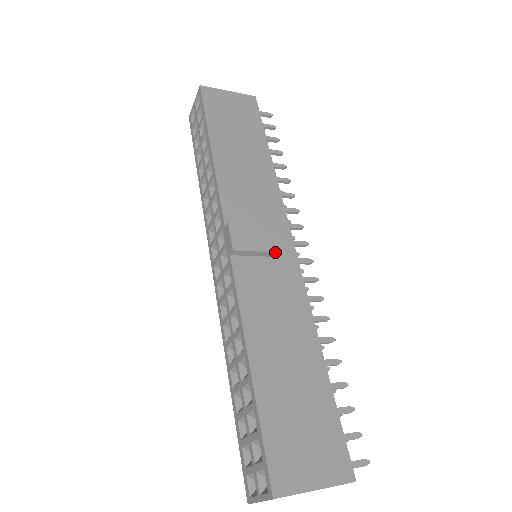
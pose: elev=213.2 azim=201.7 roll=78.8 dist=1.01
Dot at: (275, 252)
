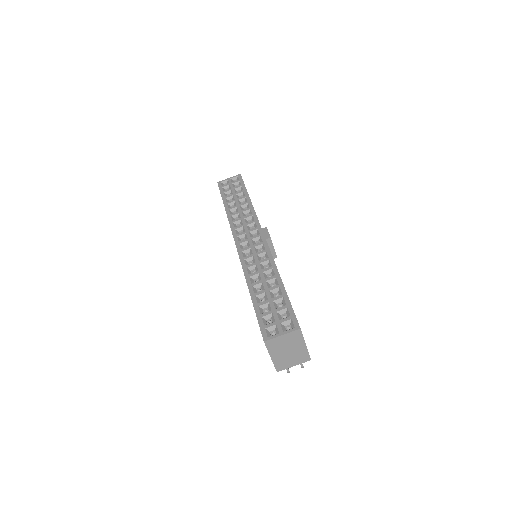
Dot at: occluded
